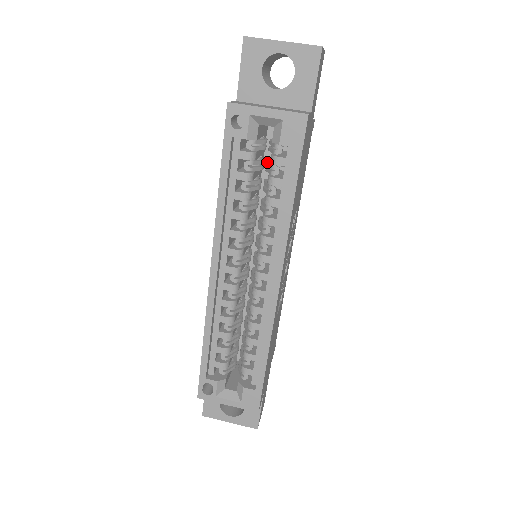
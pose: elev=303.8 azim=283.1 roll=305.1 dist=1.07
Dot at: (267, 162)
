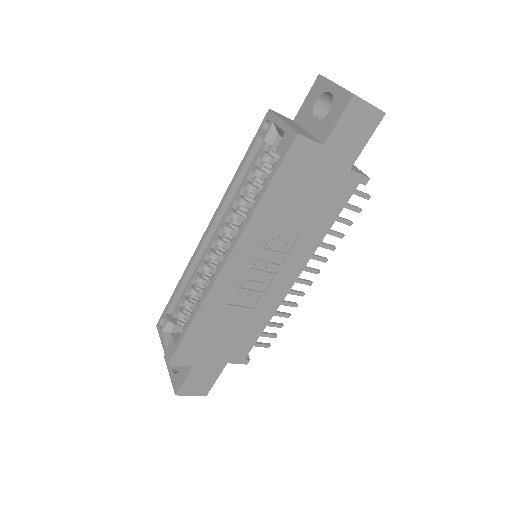
Dot at: occluded
